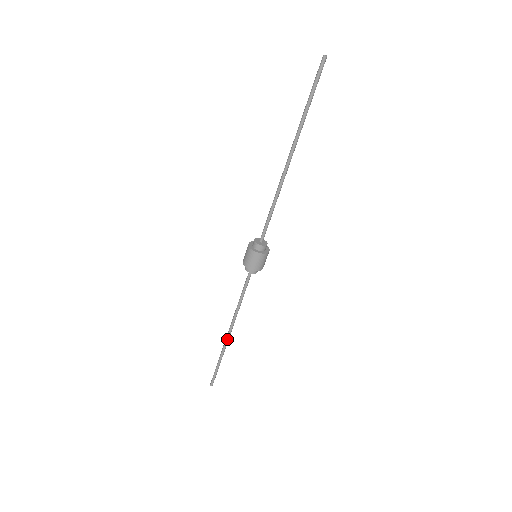
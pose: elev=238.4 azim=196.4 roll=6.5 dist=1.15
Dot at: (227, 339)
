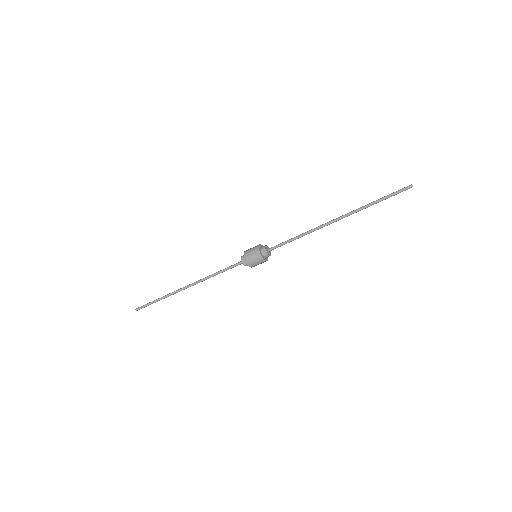
Dot at: (181, 290)
